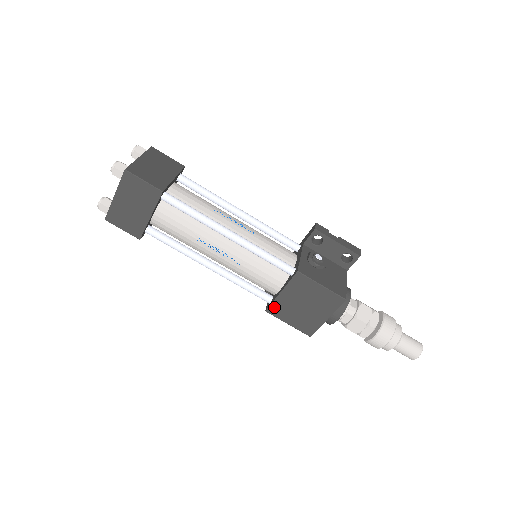
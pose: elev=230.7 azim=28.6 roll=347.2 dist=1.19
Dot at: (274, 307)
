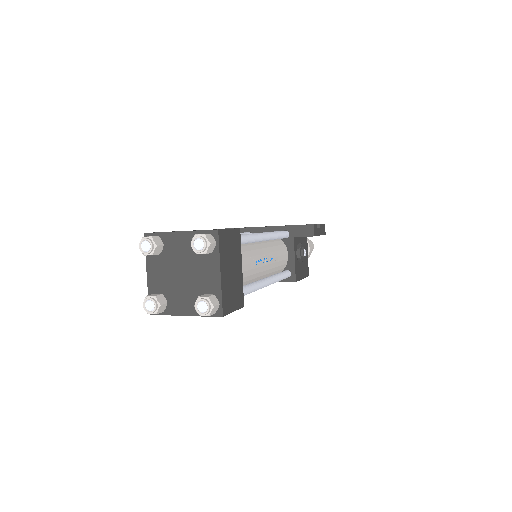
Dot at: occluded
